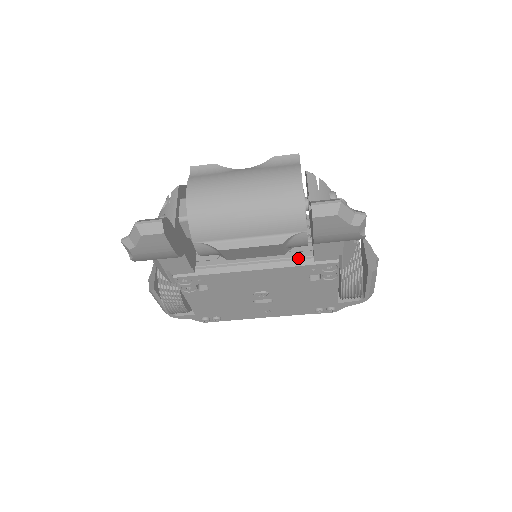
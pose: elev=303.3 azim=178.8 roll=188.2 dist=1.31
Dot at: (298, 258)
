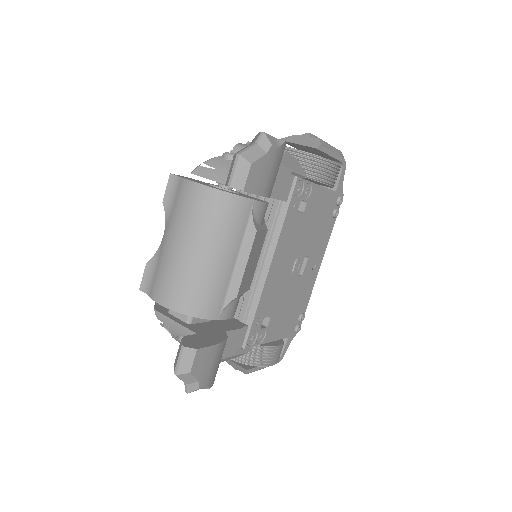
Dot at: (276, 217)
